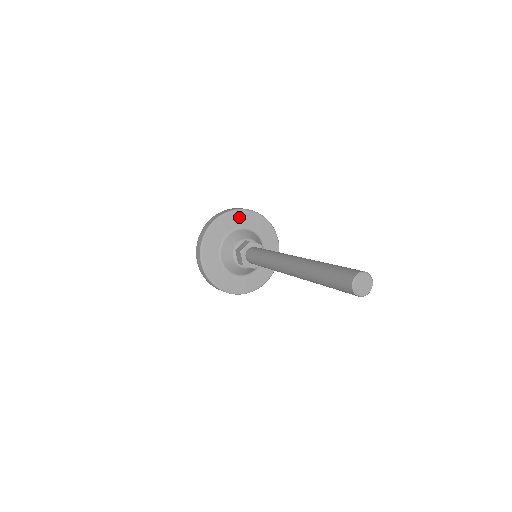
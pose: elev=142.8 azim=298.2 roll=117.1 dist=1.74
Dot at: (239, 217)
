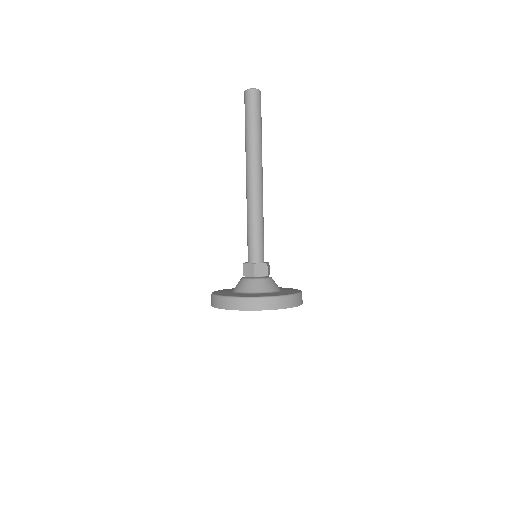
Dot at: occluded
